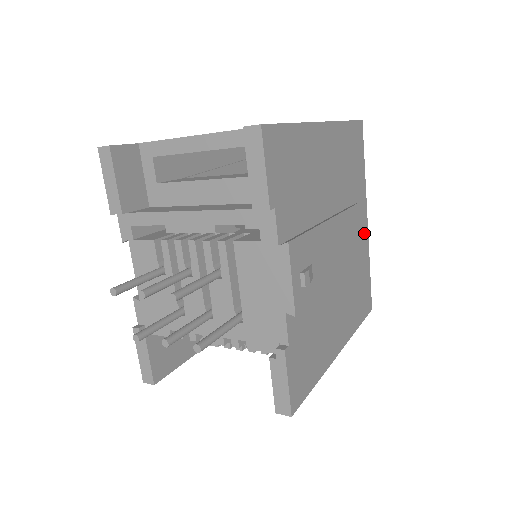
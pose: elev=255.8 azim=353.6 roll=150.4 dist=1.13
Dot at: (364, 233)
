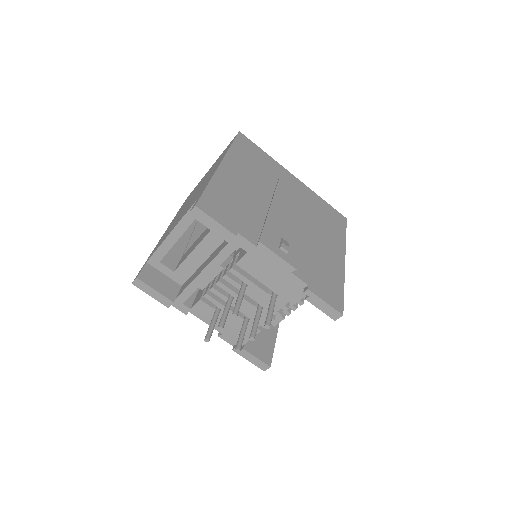
Dot at: (300, 186)
